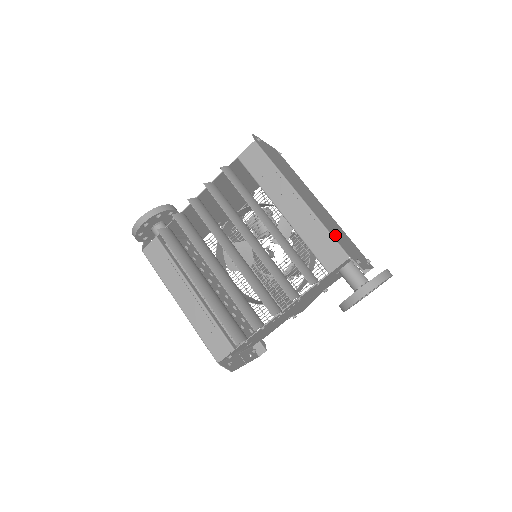
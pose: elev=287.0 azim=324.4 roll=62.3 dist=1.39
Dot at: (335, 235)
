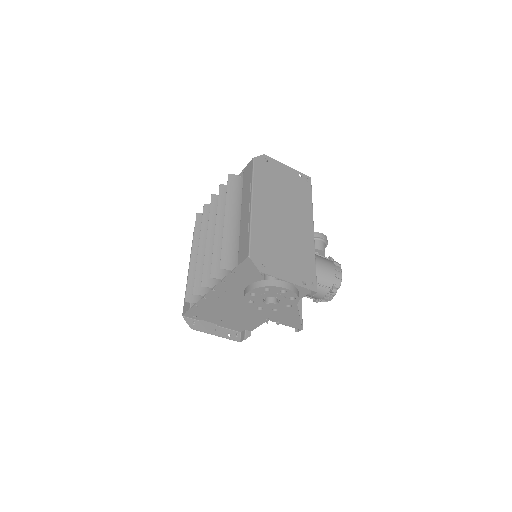
Dot at: (262, 240)
